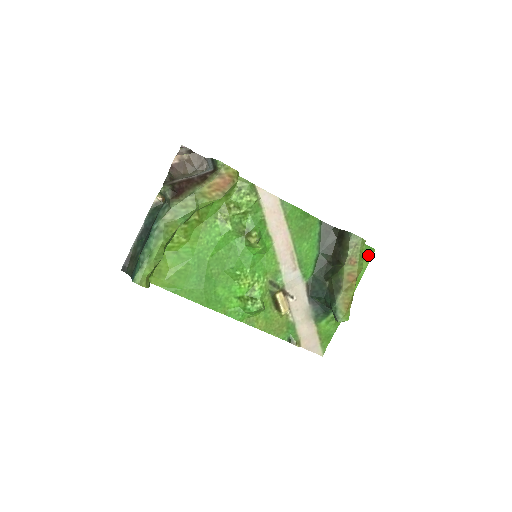
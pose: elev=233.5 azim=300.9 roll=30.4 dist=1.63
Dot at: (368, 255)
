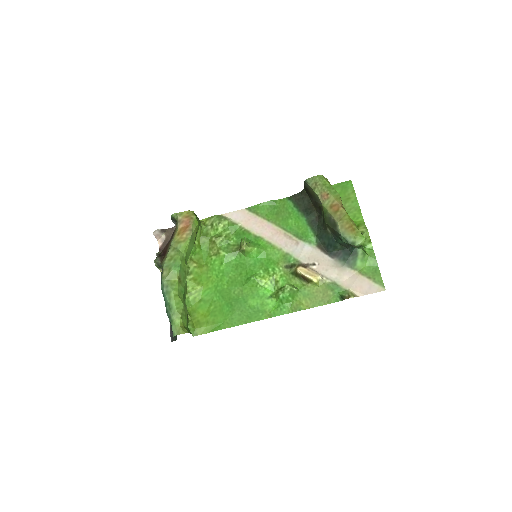
Dot at: (349, 188)
